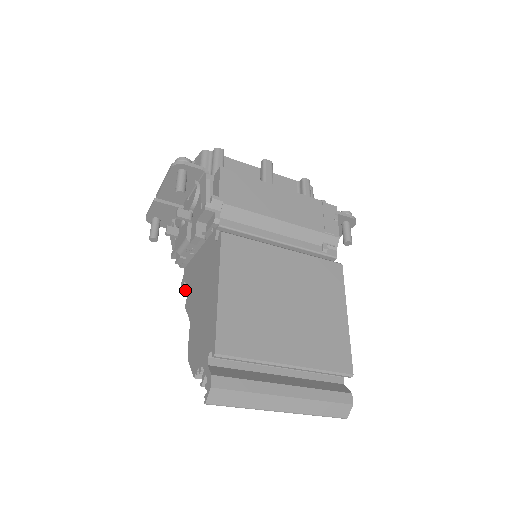
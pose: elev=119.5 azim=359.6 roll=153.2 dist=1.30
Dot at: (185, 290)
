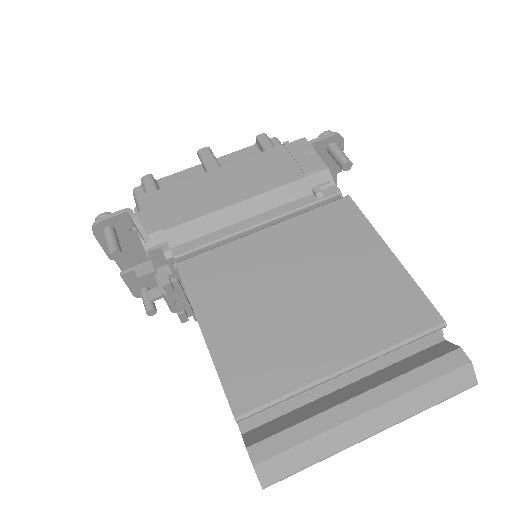
Dot at: occluded
